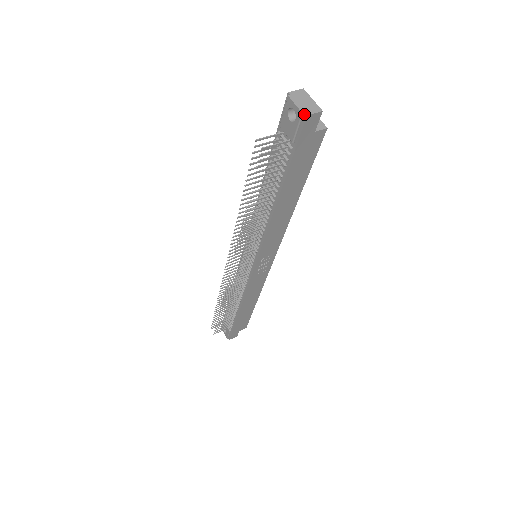
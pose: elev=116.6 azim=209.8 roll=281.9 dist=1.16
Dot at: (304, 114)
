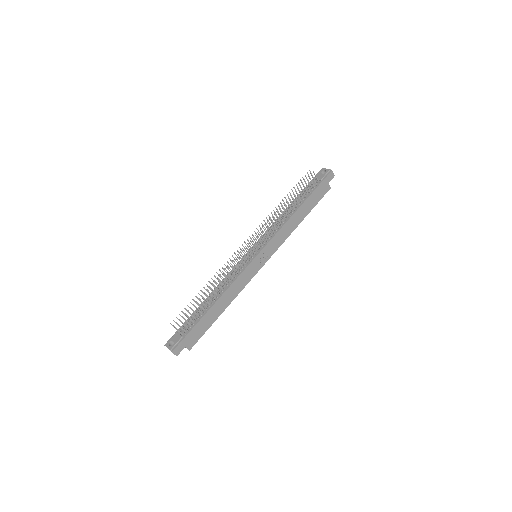
Dot at: (330, 170)
